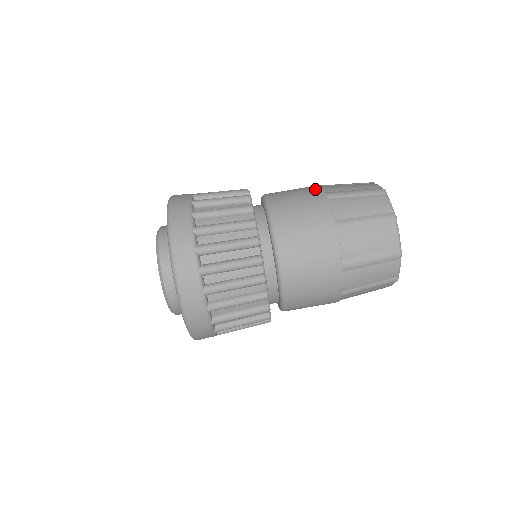
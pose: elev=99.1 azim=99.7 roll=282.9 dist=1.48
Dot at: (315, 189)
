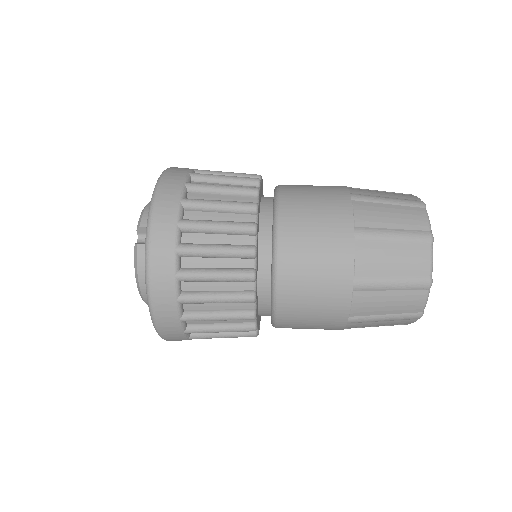
Dot at: occluded
